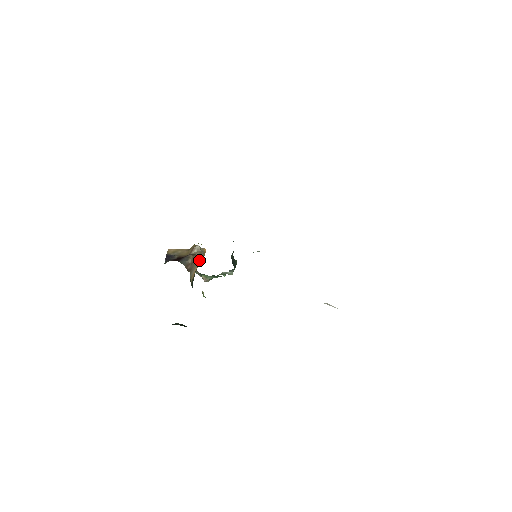
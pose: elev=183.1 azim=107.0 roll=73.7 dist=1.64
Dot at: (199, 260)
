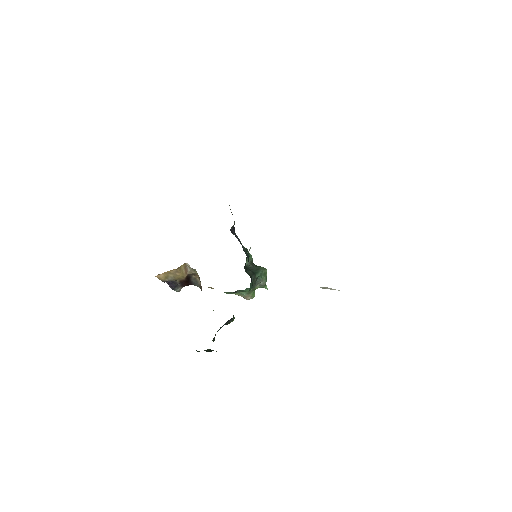
Dot at: occluded
